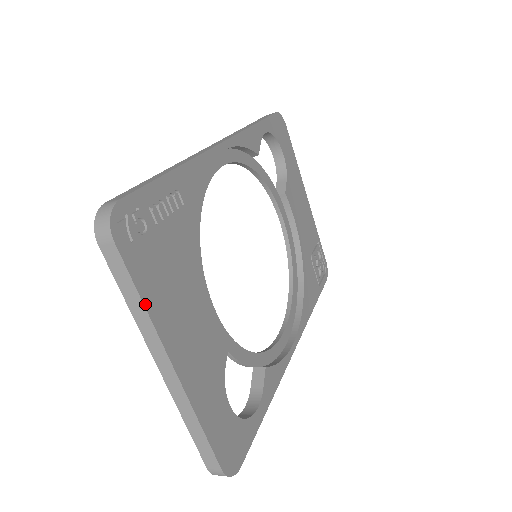
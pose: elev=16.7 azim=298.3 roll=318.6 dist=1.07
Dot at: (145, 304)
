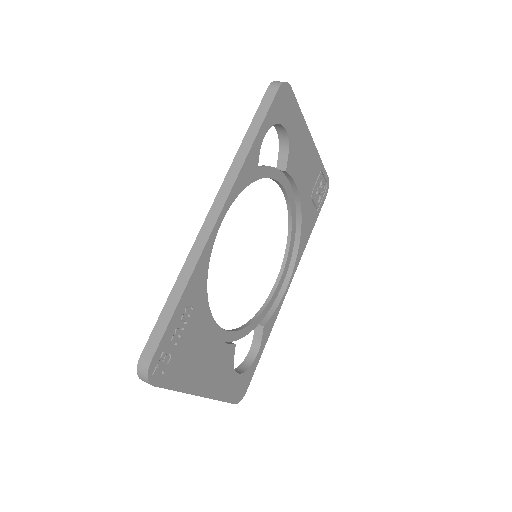
Dot at: (178, 390)
